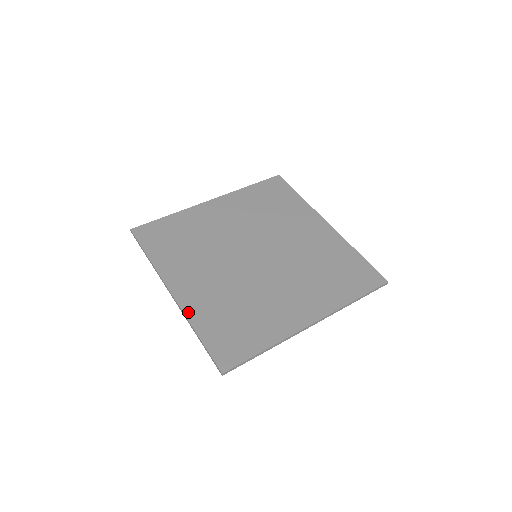
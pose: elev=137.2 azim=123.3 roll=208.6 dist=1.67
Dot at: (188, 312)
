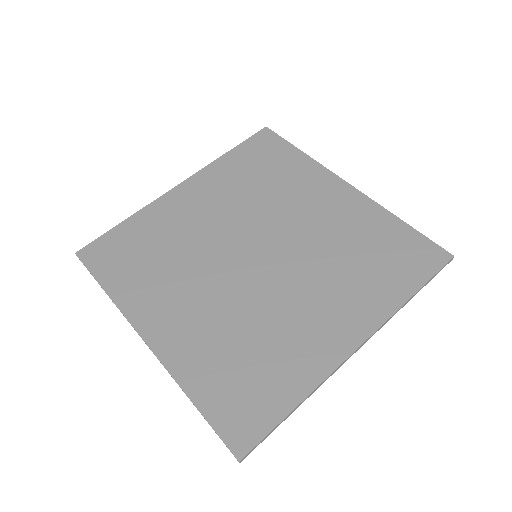
Dot at: (173, 368)
